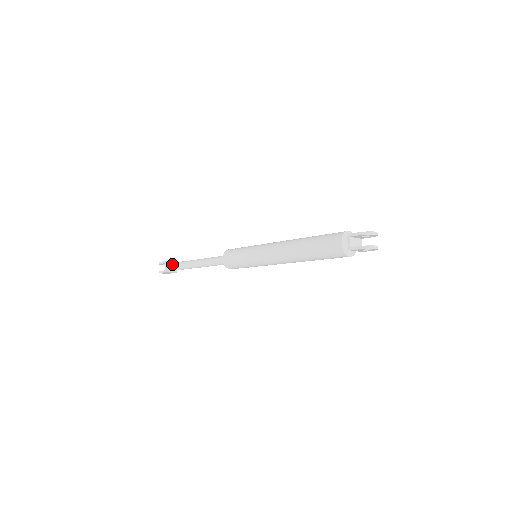
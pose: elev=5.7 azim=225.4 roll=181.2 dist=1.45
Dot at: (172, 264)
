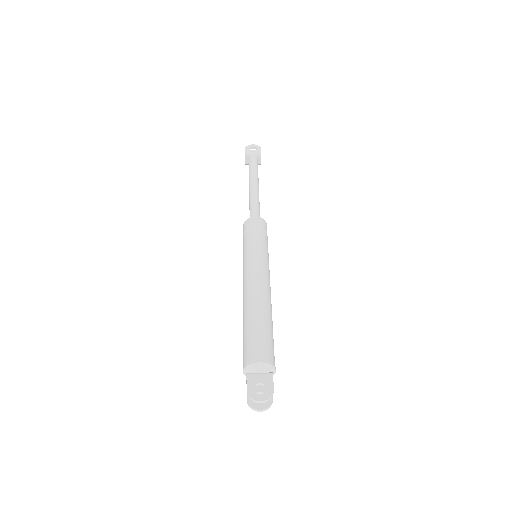
Dot at: (249, 162)
